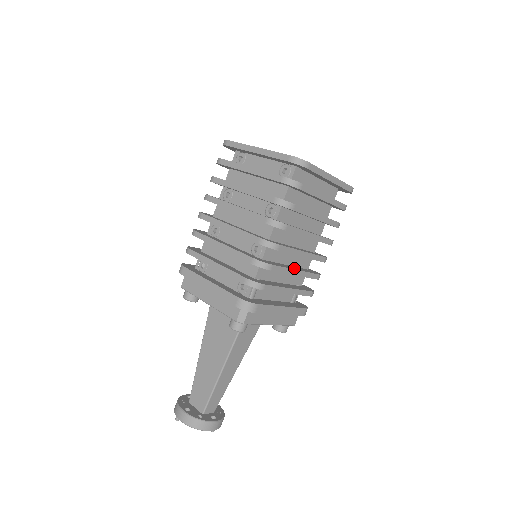
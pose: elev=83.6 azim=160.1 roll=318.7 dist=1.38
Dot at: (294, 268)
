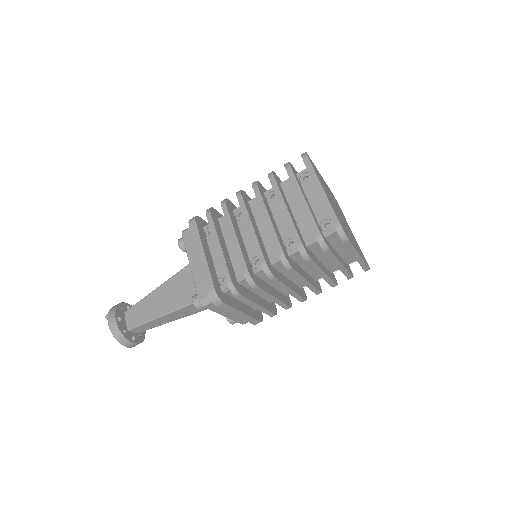
Dot at: (274, 293)
